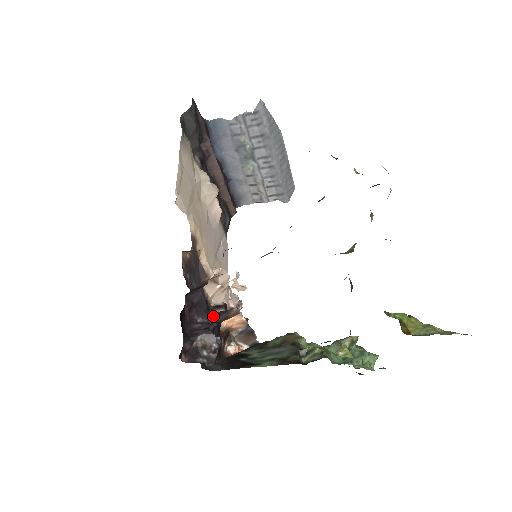
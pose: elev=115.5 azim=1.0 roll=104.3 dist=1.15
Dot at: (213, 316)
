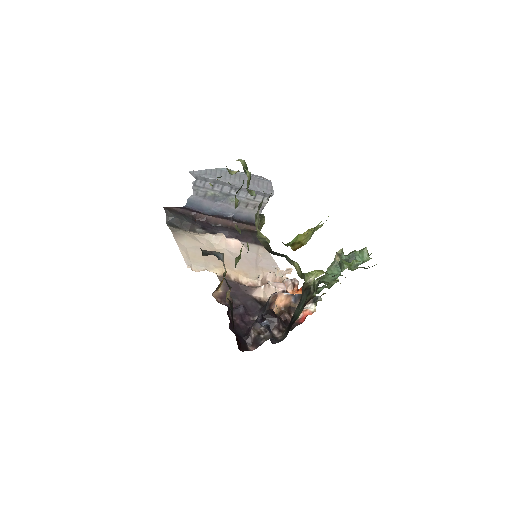
Dot at: (264, 309)
